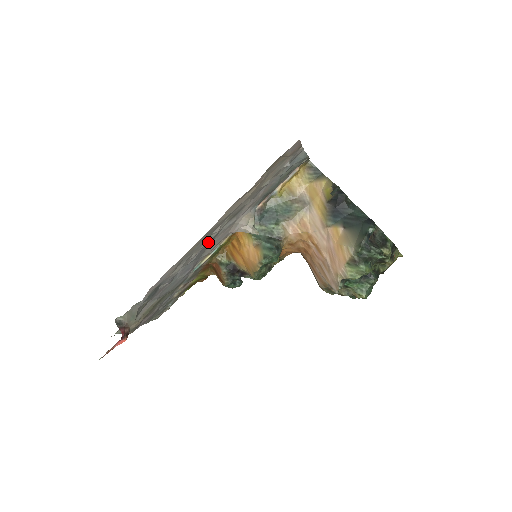
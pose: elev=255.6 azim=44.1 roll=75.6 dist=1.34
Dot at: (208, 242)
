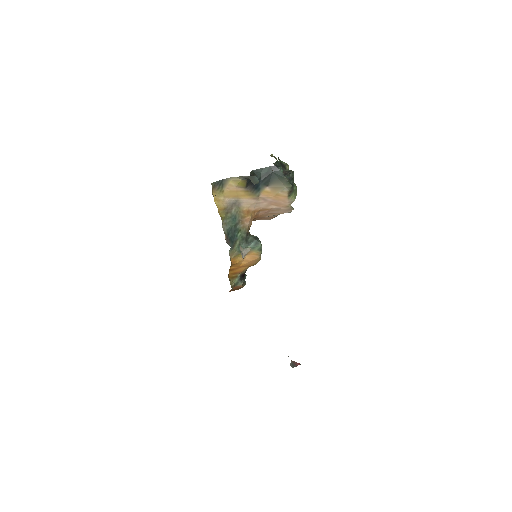
Dot at: occluded
